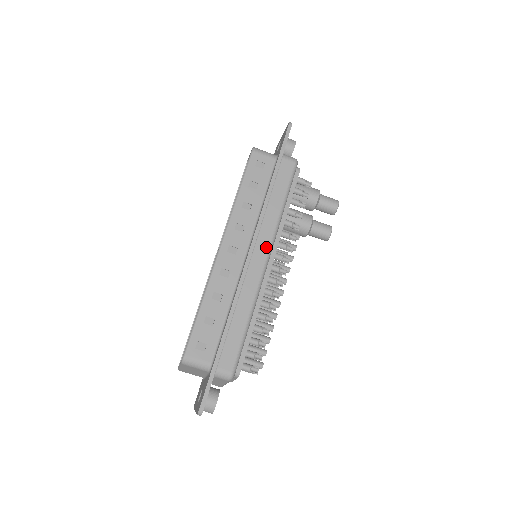
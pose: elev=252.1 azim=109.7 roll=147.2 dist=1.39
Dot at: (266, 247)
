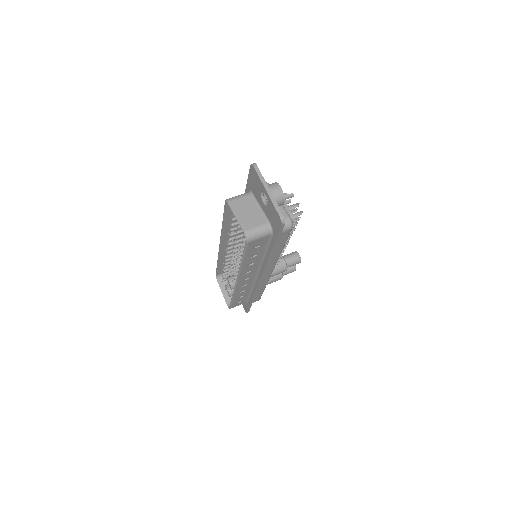
Dot at: occluded
